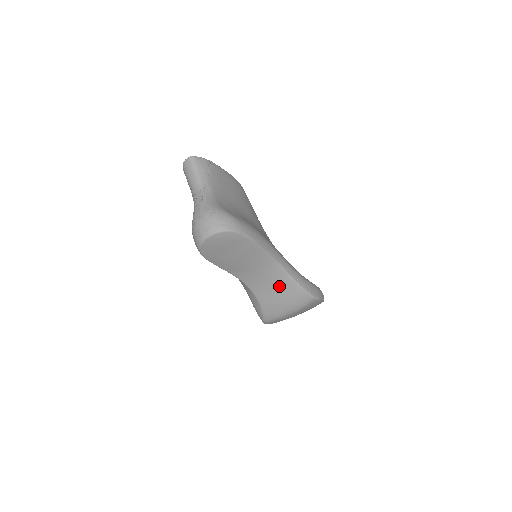
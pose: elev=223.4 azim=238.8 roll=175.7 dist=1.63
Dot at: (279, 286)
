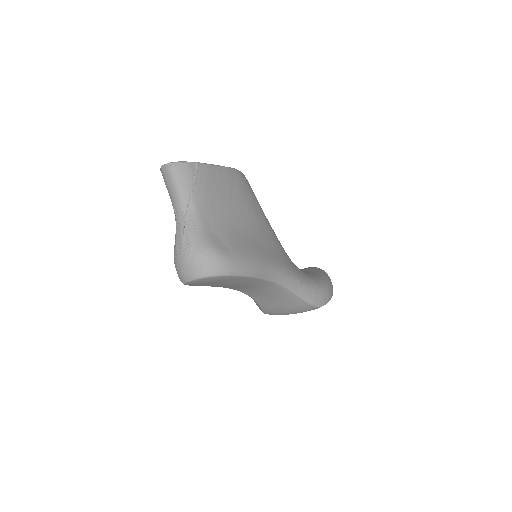
Dot at: (280, 298)
